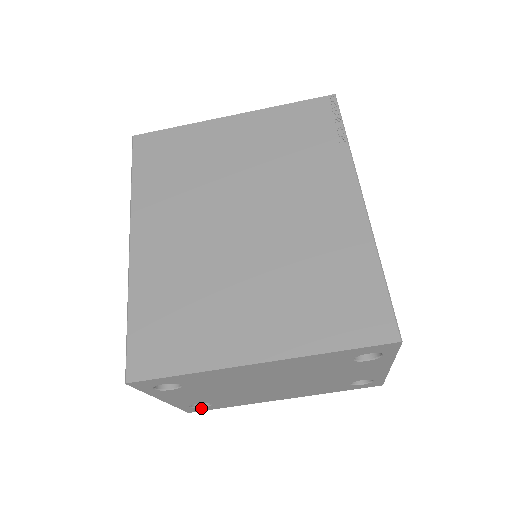
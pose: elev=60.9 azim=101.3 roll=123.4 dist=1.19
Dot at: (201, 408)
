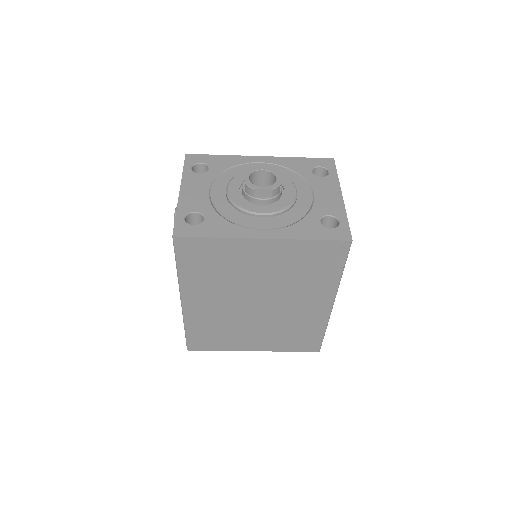
Dot at: occluded
